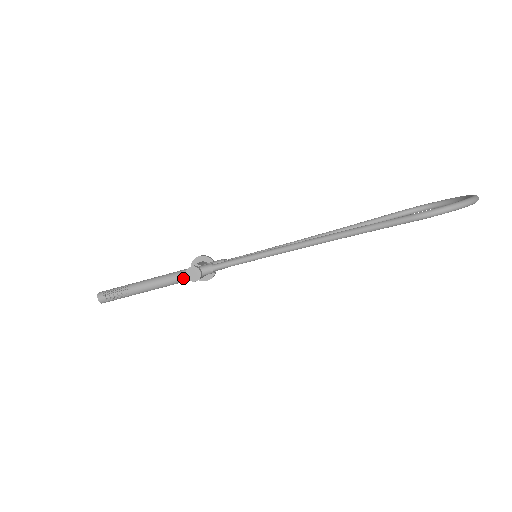
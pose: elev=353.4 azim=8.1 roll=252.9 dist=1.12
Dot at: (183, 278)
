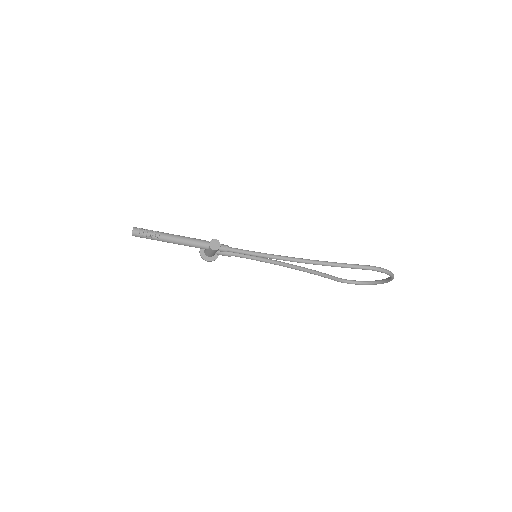
Dot at: (205, 245)
